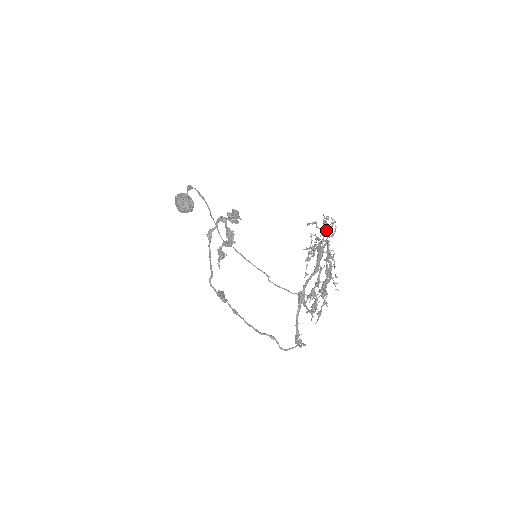
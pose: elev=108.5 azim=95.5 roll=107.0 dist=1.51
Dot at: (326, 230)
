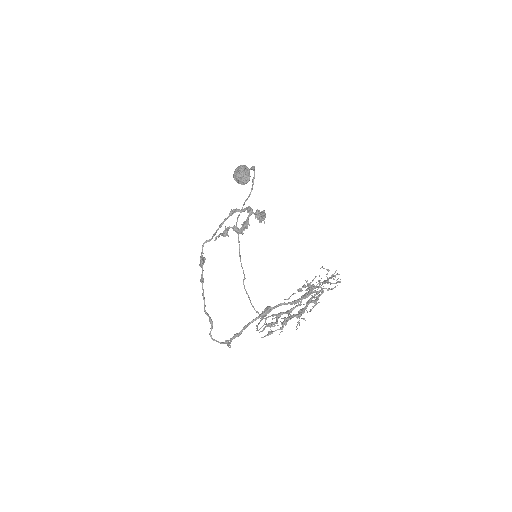
Dot at: occluded
